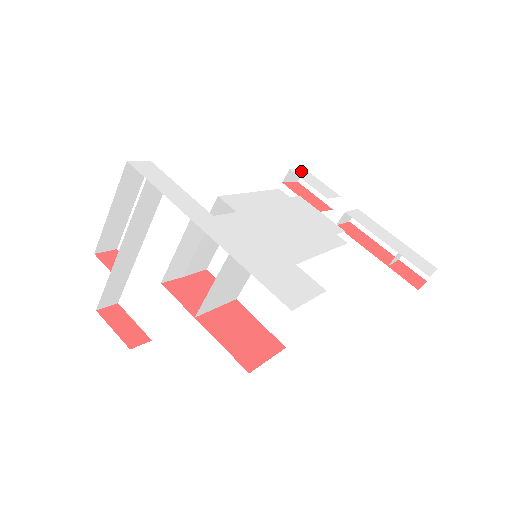
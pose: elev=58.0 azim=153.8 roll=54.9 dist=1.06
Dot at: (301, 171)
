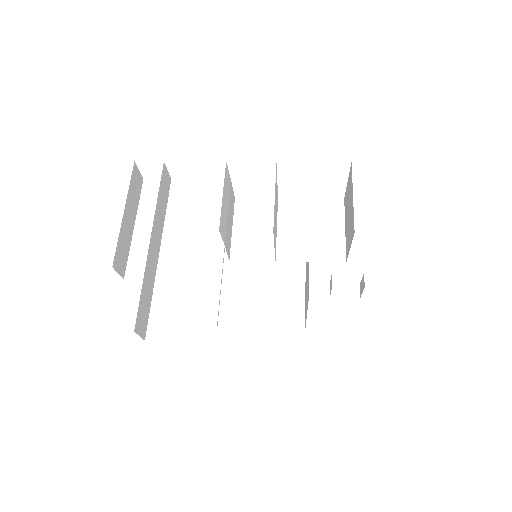
Dot at: occluded
